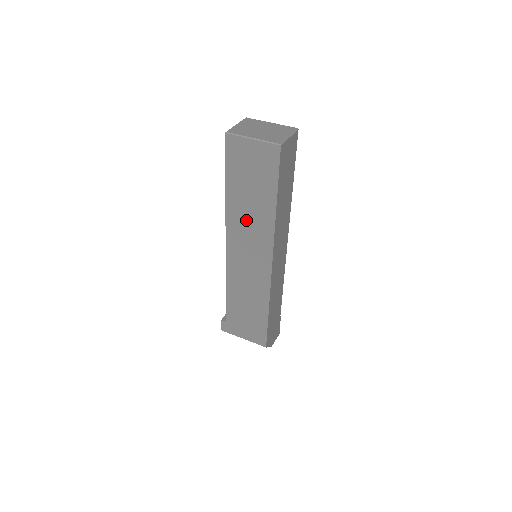
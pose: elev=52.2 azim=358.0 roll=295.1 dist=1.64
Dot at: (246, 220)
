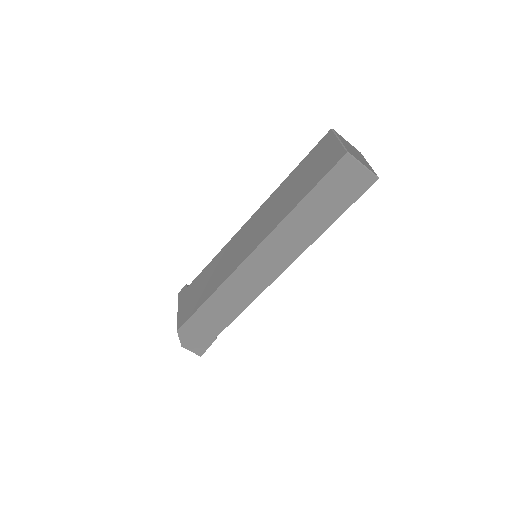
Dot at: (276, 204)
